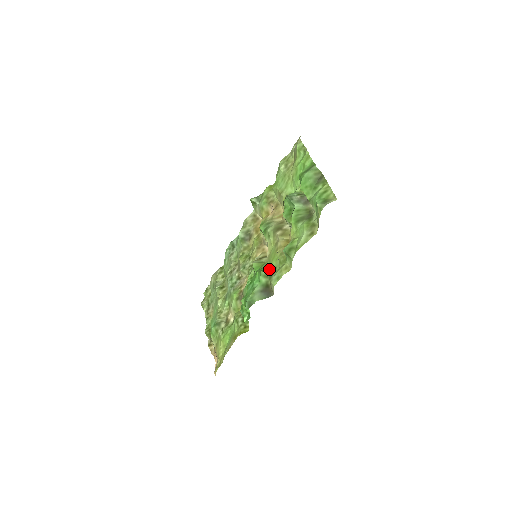
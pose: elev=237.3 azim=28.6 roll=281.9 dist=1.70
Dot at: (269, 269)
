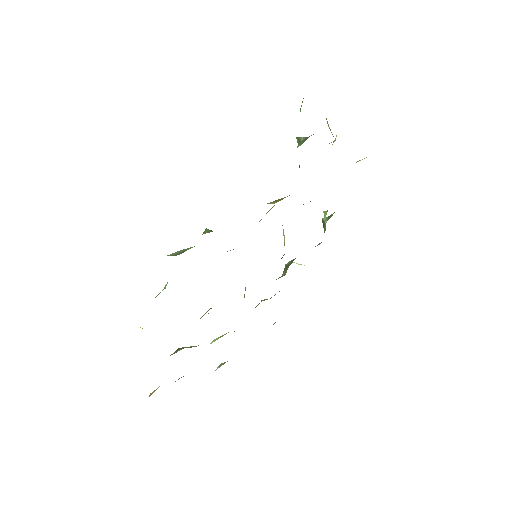
Dot at: occluded
